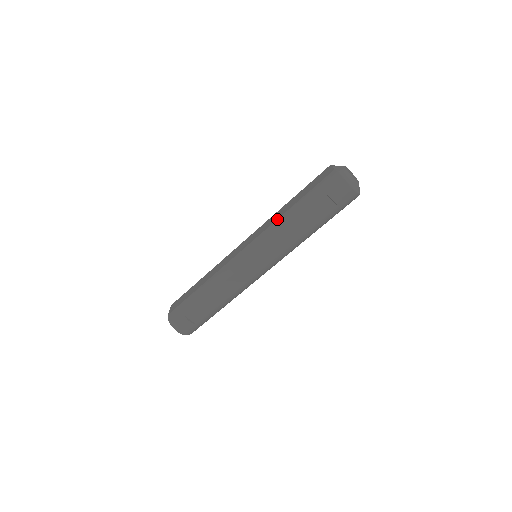
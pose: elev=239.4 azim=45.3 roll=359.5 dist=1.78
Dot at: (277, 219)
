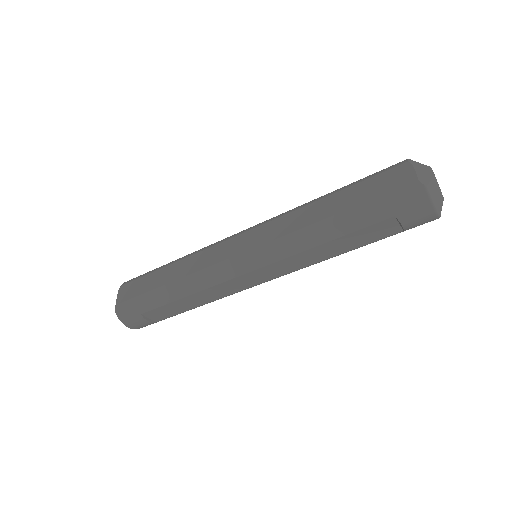
Dot at: (304, 227)
